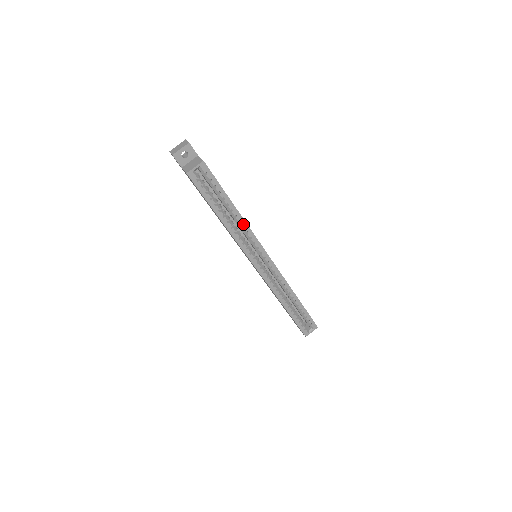
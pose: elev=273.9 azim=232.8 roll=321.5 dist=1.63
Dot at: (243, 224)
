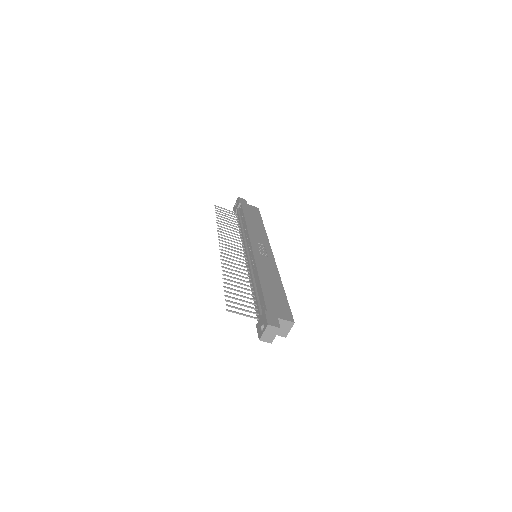
Dot at: occluded
